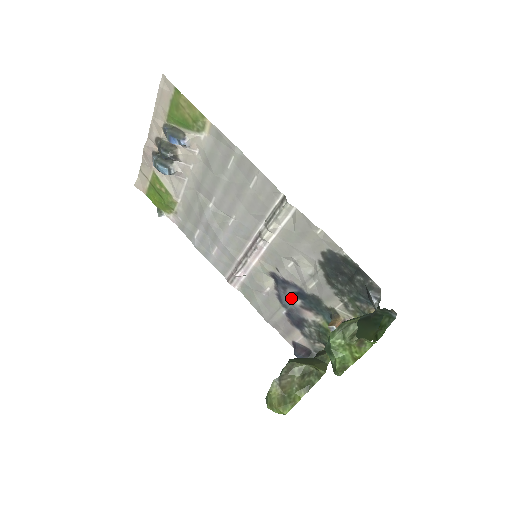
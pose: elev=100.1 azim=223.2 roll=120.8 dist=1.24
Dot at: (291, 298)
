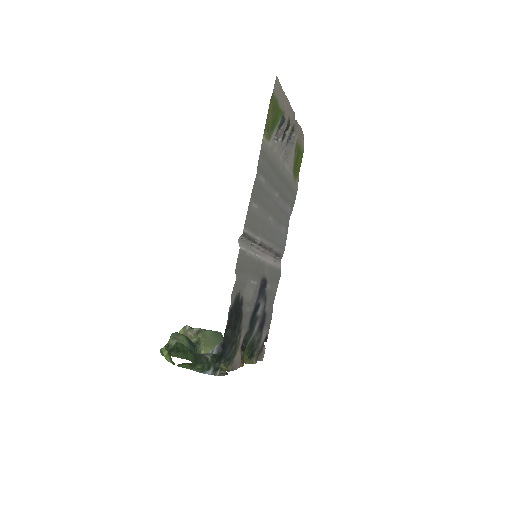
Dot at: (262, 306)
